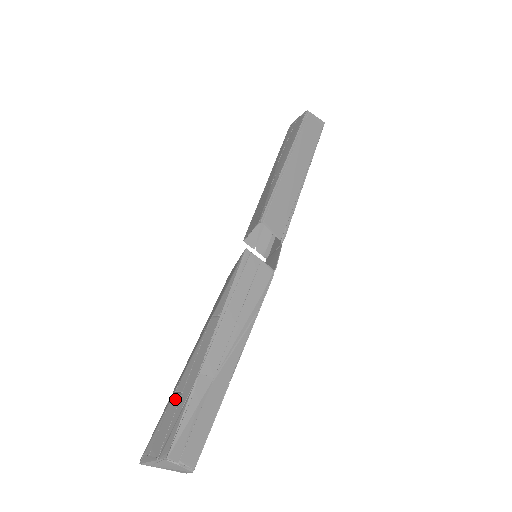
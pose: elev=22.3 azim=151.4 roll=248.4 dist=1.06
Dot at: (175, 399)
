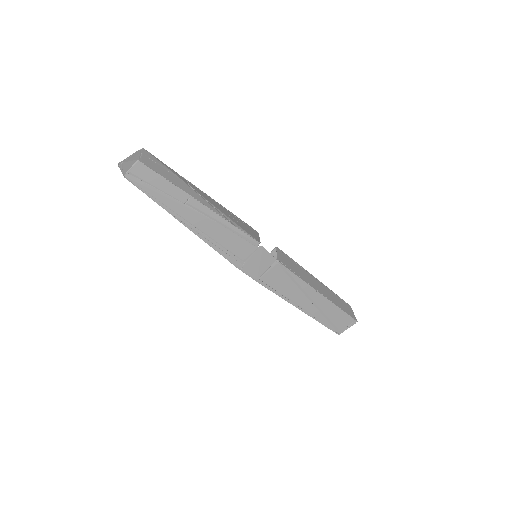
Dot at: occluded
